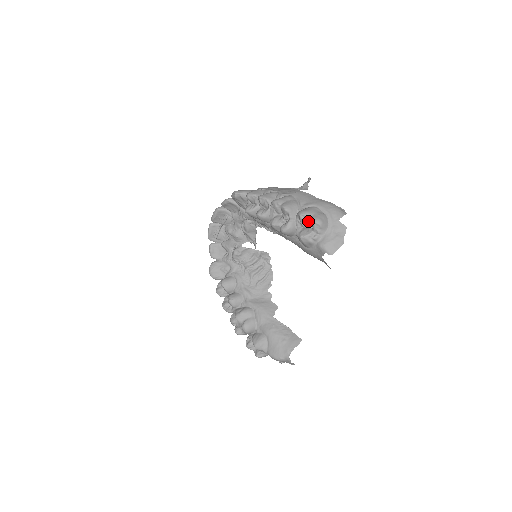
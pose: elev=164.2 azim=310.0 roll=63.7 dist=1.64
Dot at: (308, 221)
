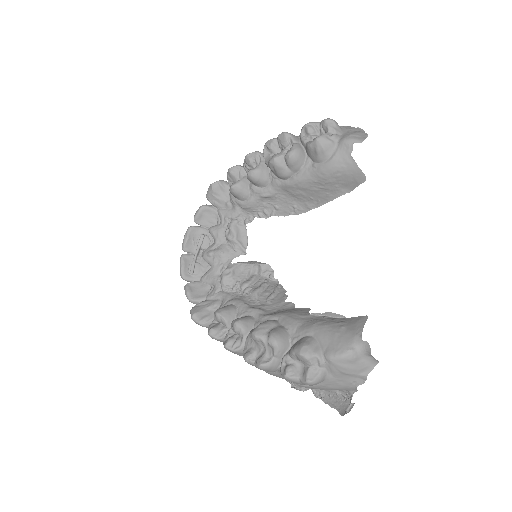
Dot at: (317, 129)
